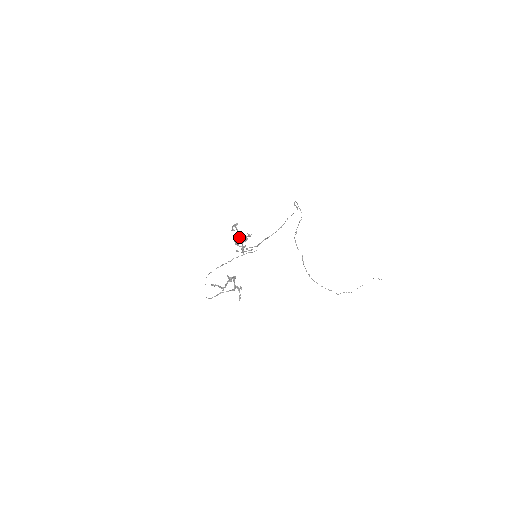
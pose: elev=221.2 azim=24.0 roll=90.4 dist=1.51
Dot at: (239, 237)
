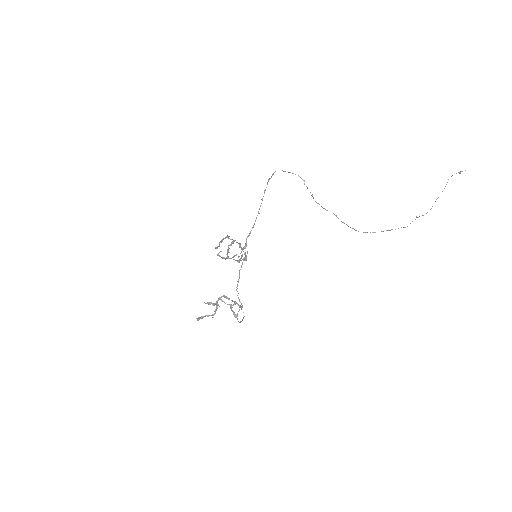
Dot at: occluded
